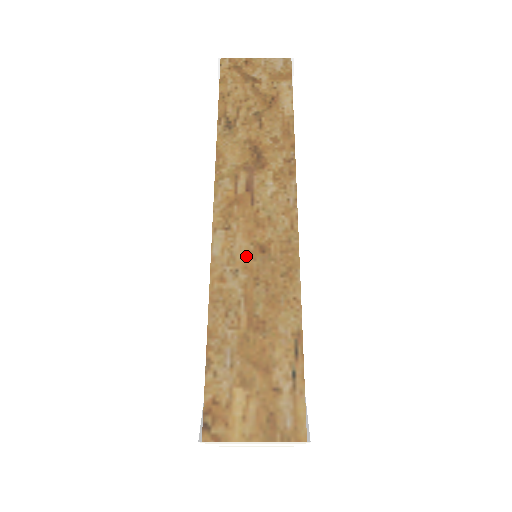
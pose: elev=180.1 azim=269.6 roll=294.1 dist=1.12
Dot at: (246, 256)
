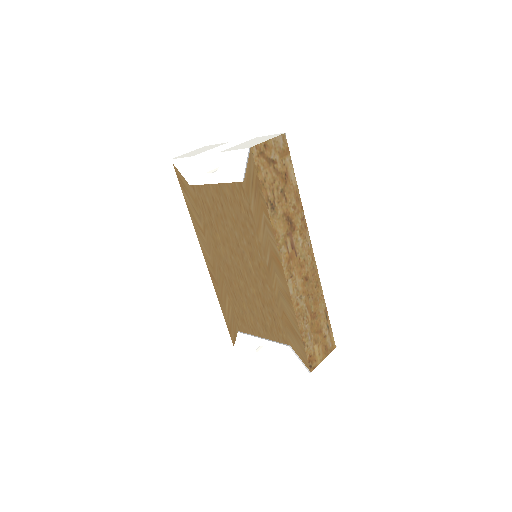
Dot at: (302, 287)
